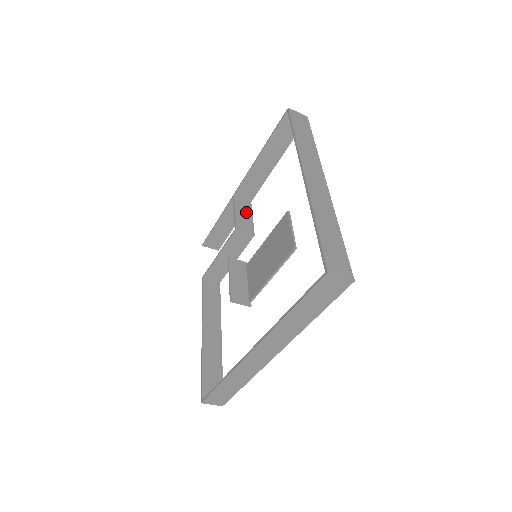
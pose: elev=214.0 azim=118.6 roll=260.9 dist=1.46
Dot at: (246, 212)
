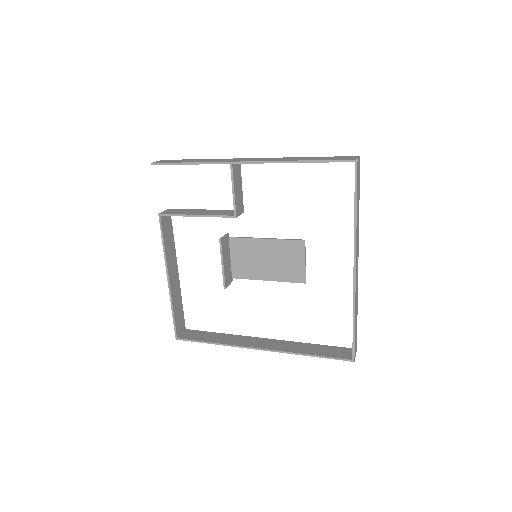
Dot at: (239, 183)
